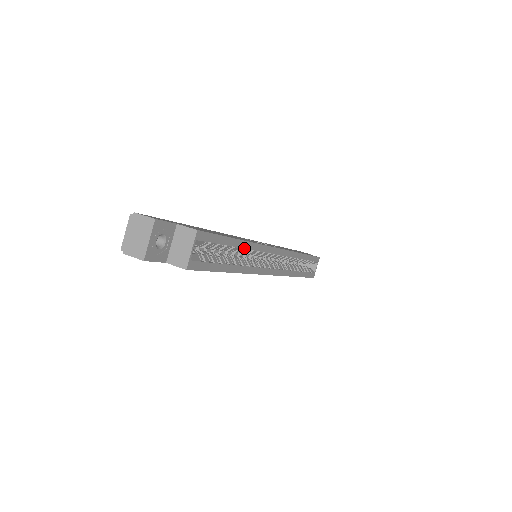
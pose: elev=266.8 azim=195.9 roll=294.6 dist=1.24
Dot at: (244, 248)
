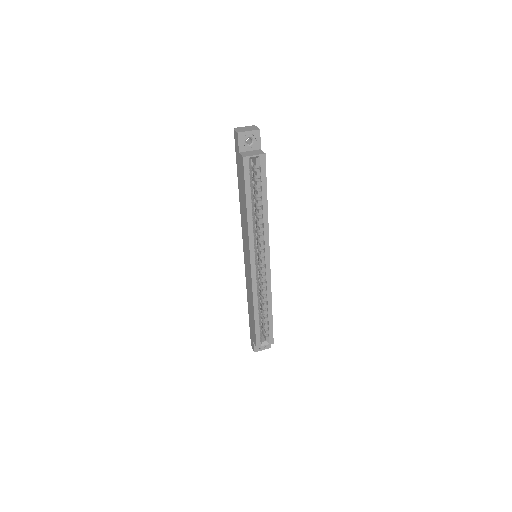
Dot at: (263, 213)
